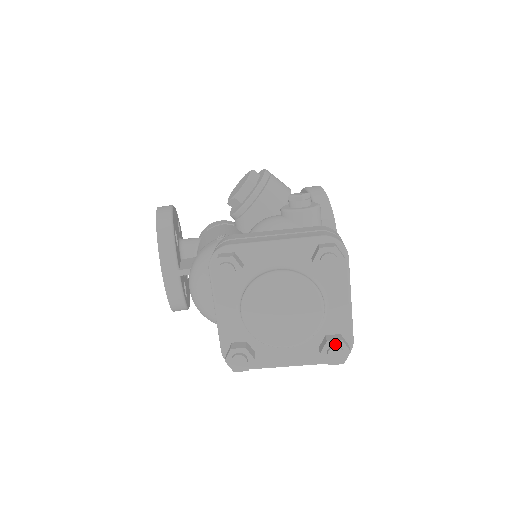
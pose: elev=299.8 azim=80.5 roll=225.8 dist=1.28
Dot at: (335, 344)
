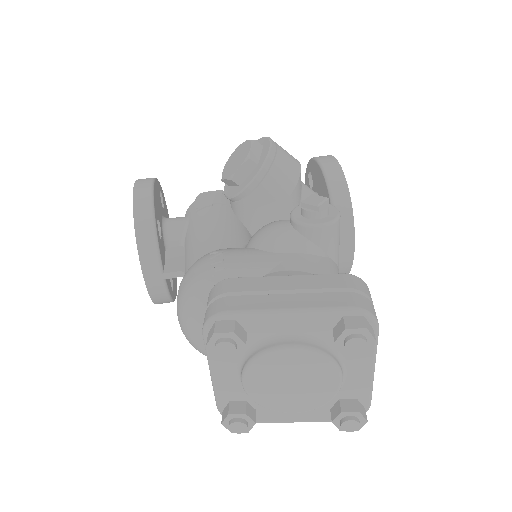
Dot at: (350, 415)
